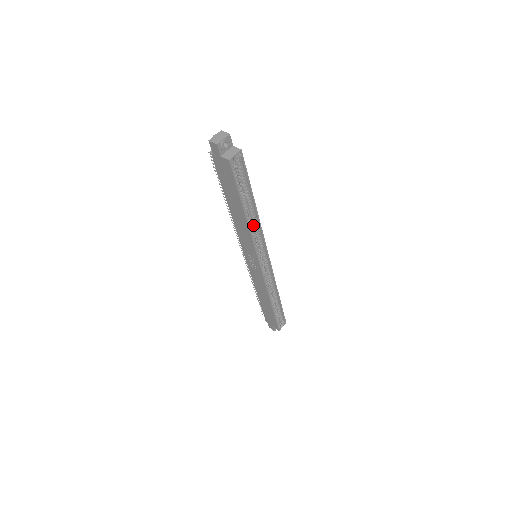
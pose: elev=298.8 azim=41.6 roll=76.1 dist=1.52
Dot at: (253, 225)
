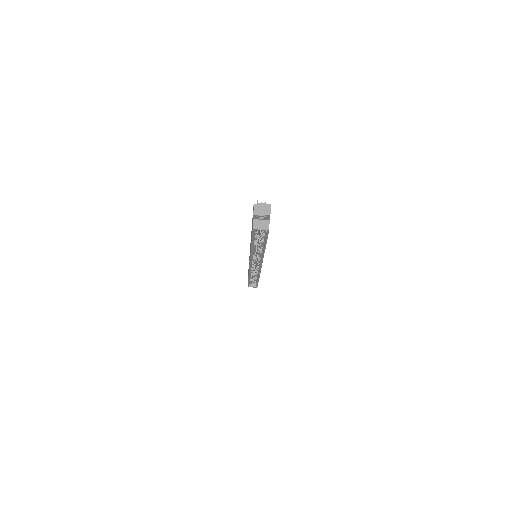
Dot at: occluded
